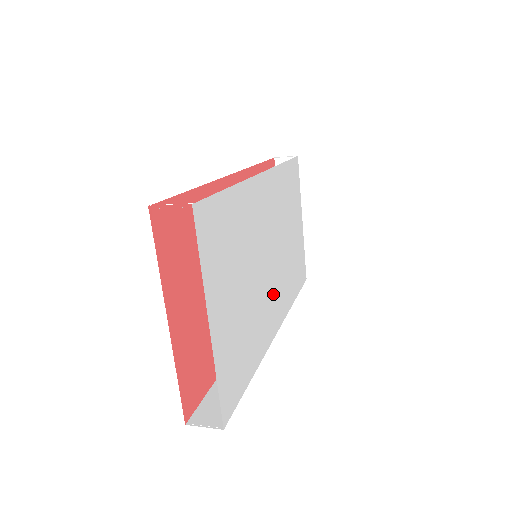
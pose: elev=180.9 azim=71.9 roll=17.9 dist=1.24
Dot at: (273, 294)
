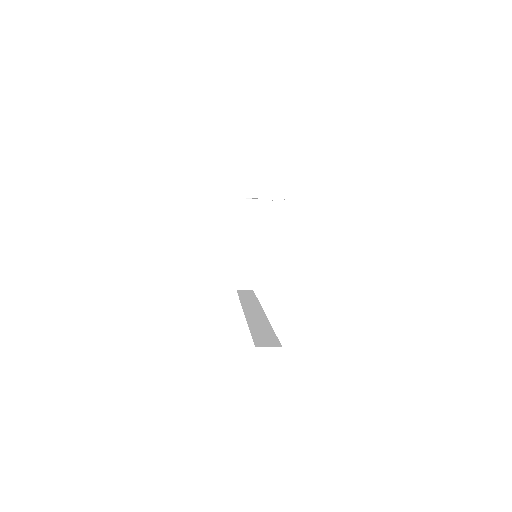
Dot at: occluded
